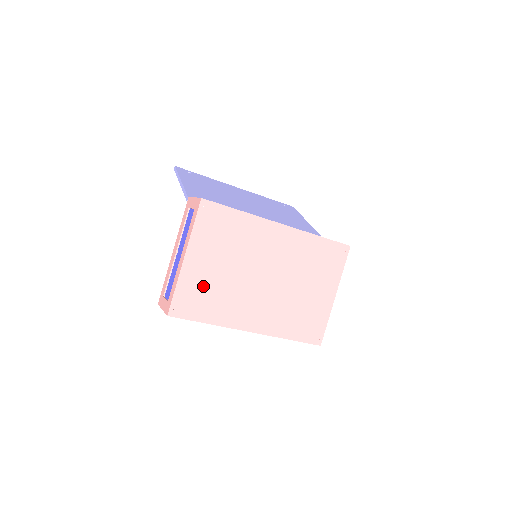
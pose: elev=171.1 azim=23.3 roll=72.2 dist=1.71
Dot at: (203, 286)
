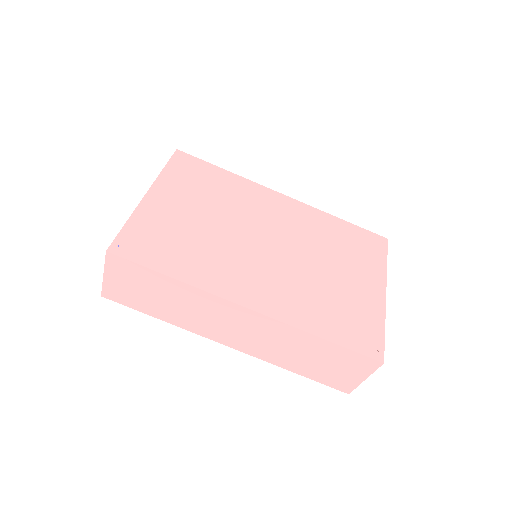
Dot at: (170, 230)
